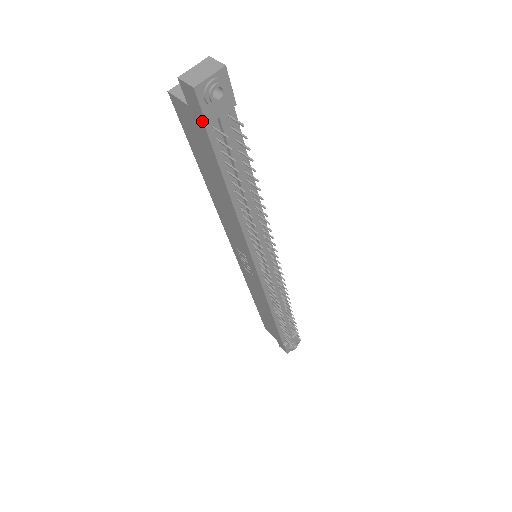
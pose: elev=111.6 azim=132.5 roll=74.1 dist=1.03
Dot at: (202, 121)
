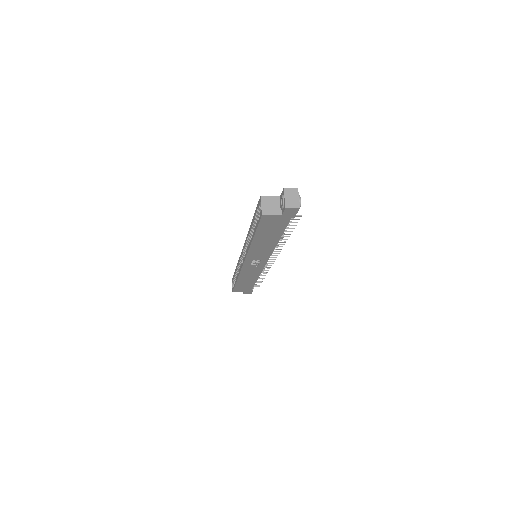
Dot at: (291, 217)
